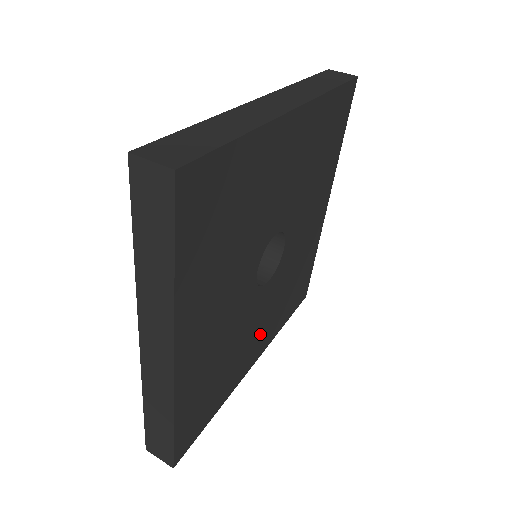
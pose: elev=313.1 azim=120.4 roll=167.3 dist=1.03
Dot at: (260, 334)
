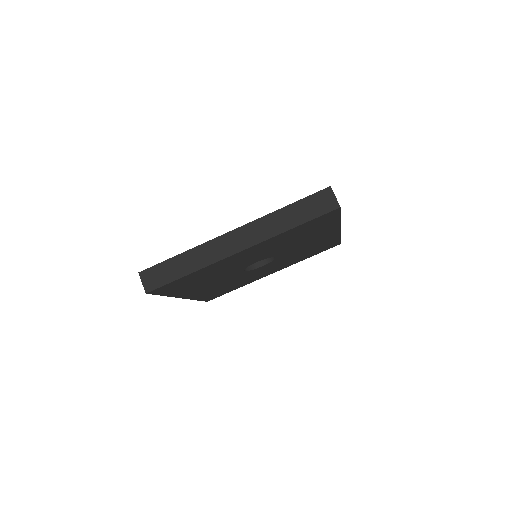
Dot at: (271, 270)
